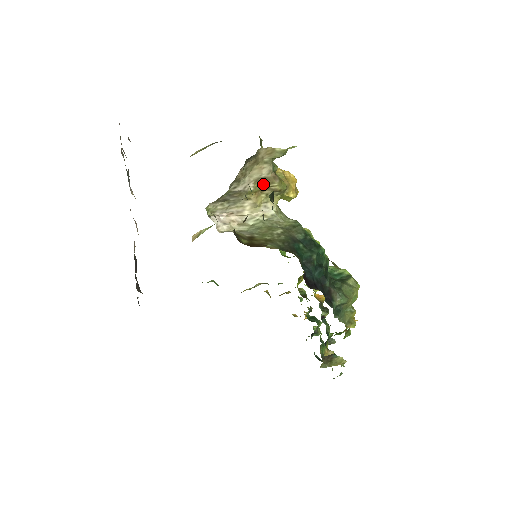
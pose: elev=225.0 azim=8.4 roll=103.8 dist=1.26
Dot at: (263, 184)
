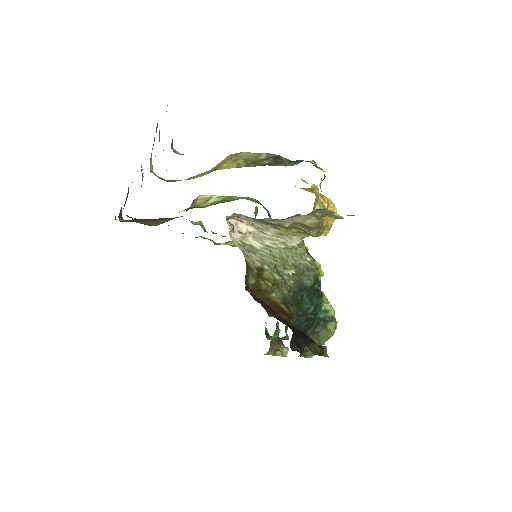
Dot at: (301, 226)
